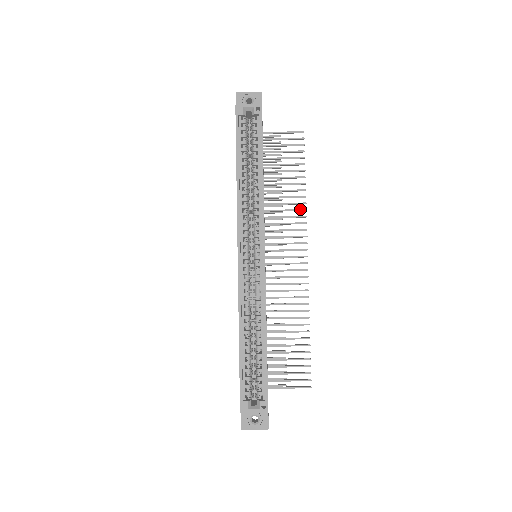
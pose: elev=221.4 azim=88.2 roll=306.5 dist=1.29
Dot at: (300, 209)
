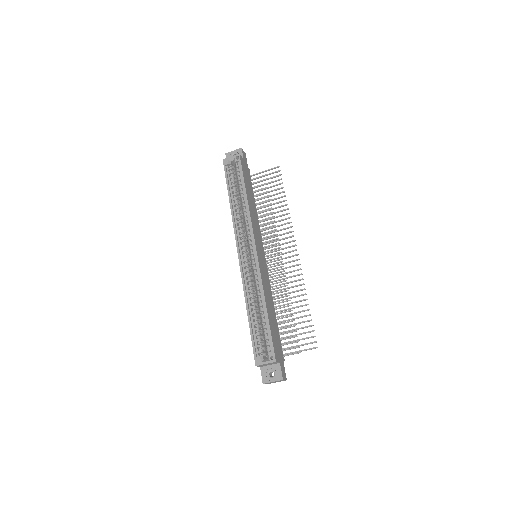
Dot at: (286, 218)
